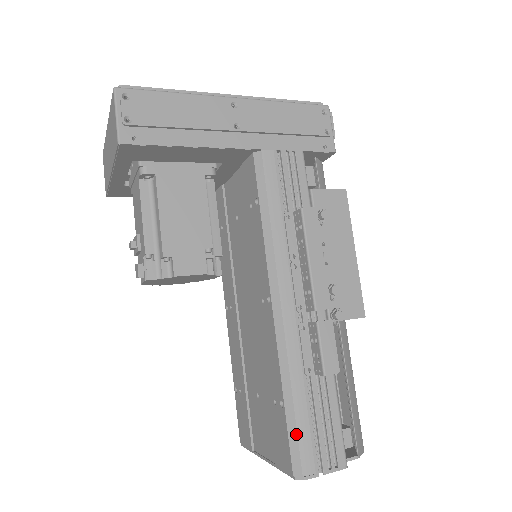
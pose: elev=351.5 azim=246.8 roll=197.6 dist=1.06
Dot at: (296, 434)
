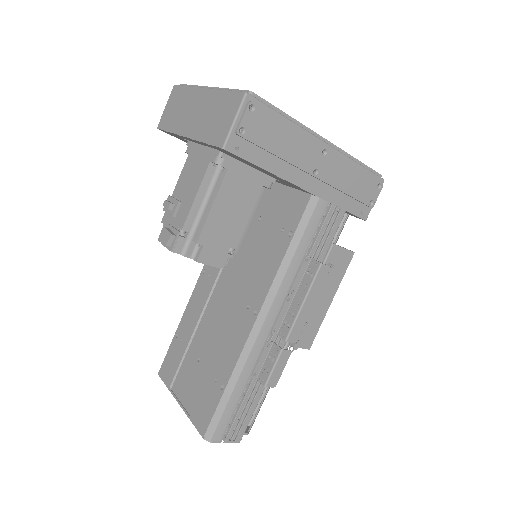
Dot at: (222, 413)
